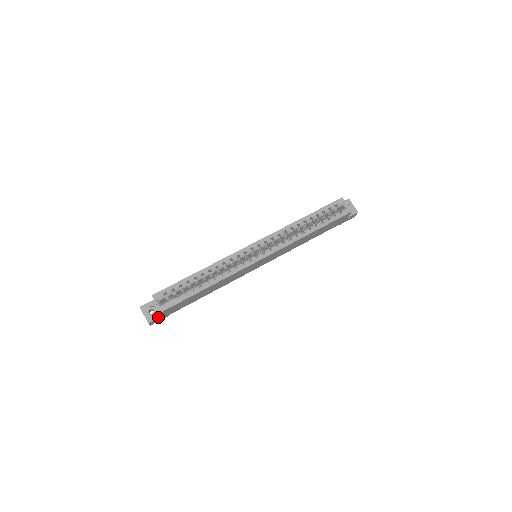
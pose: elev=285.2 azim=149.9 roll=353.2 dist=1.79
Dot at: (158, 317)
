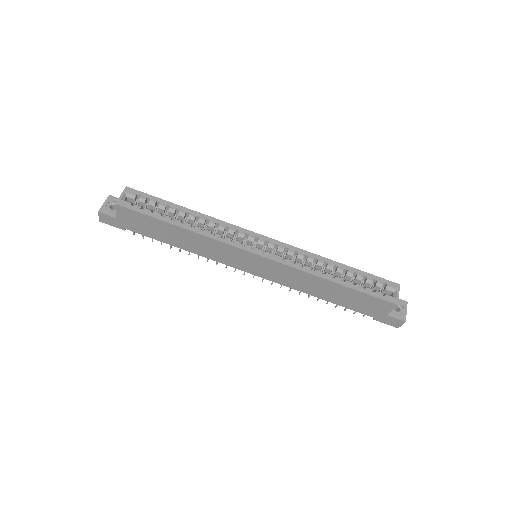
Dot at: (112, 215)
